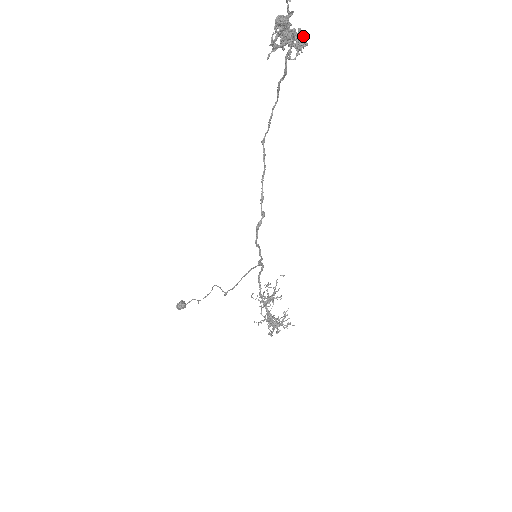
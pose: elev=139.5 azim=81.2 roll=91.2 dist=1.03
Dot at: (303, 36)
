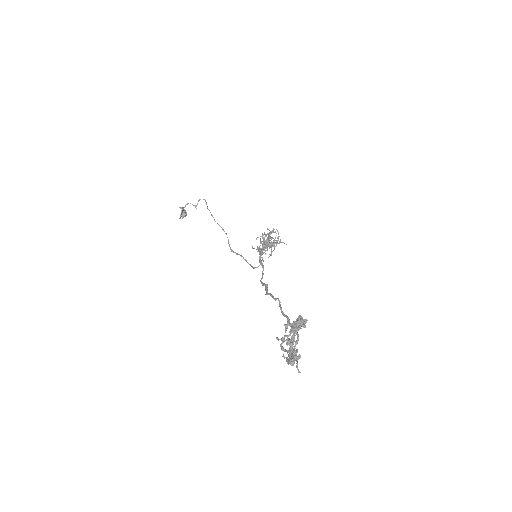
Dot at: (304, 327)
